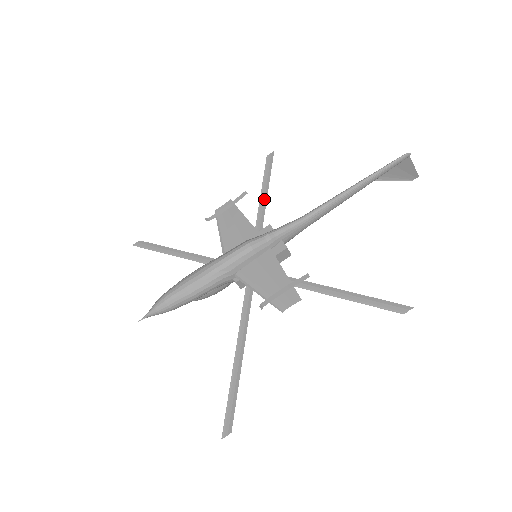
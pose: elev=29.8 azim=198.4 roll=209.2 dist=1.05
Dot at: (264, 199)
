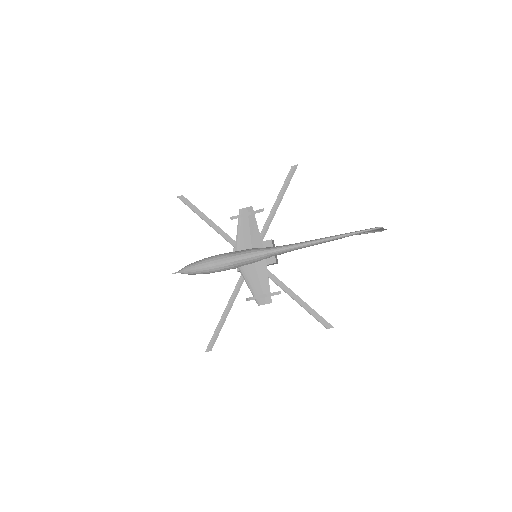
Dot at: (277, 205)
